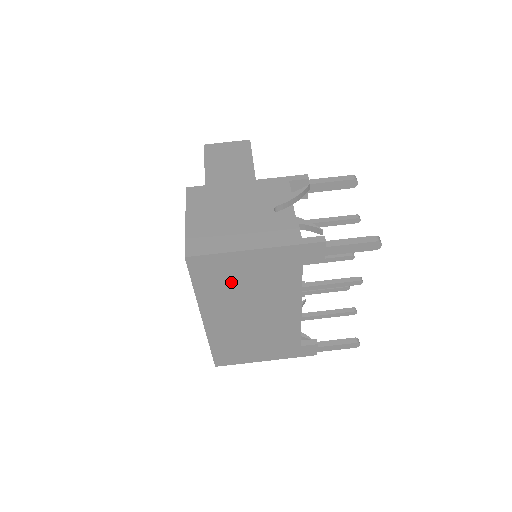
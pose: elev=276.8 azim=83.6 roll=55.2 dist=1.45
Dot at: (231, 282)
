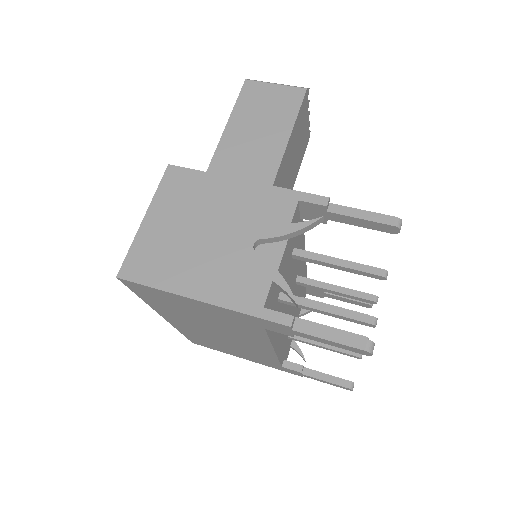
Dot at: (181, 309)
